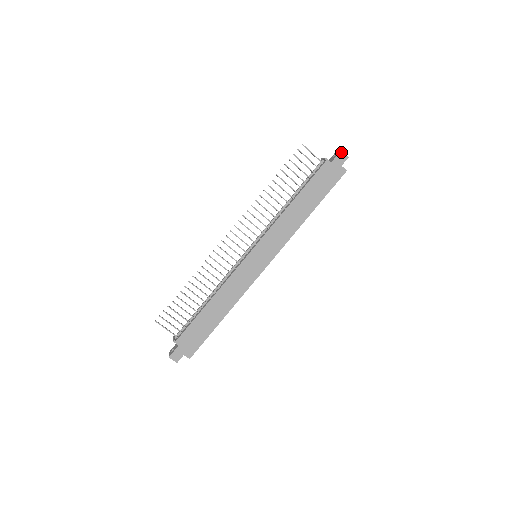
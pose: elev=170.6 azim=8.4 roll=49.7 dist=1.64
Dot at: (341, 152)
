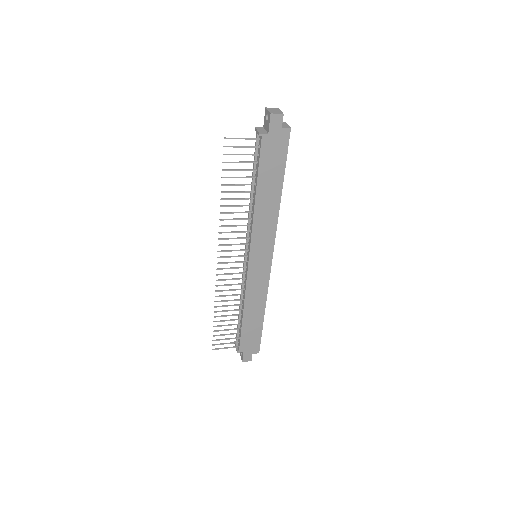
Dot at: (272, 115)
